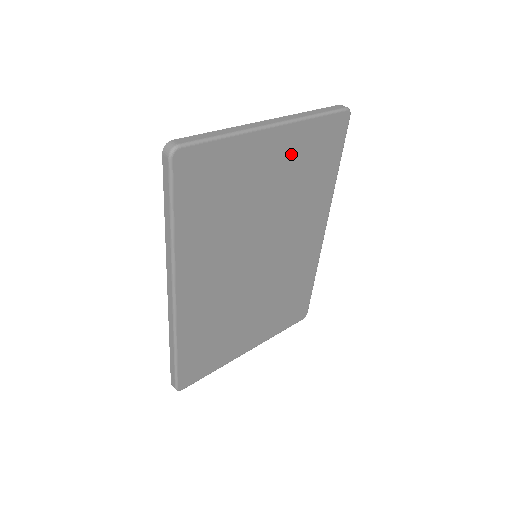
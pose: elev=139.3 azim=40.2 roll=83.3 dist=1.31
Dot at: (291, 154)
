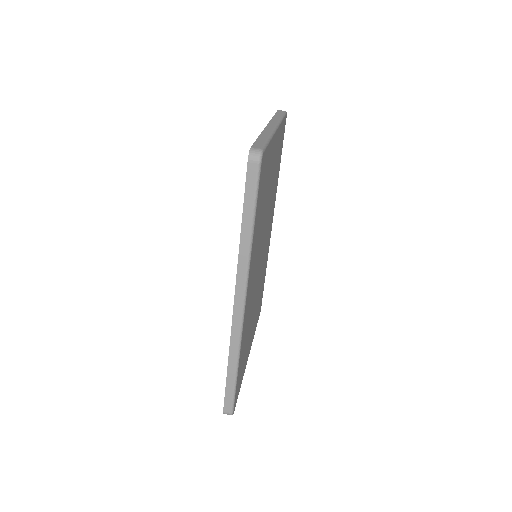
Dot at: (276, 154)
